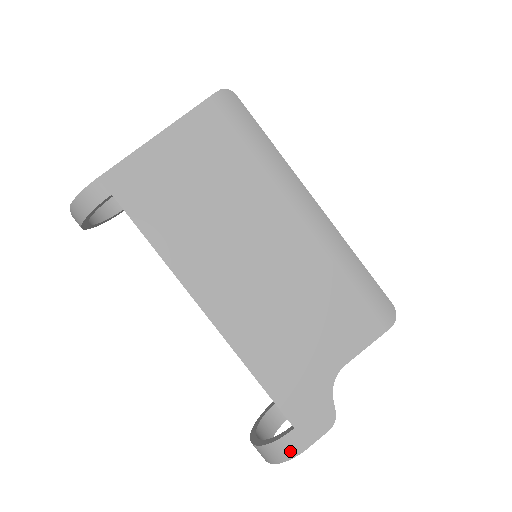
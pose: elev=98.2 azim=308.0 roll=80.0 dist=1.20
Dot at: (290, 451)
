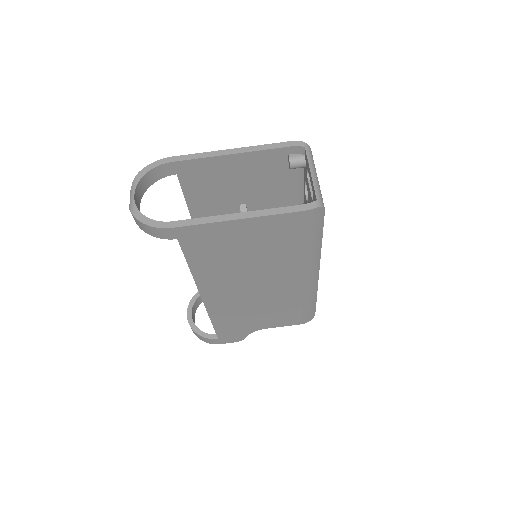
Dot at: (209, 342)
